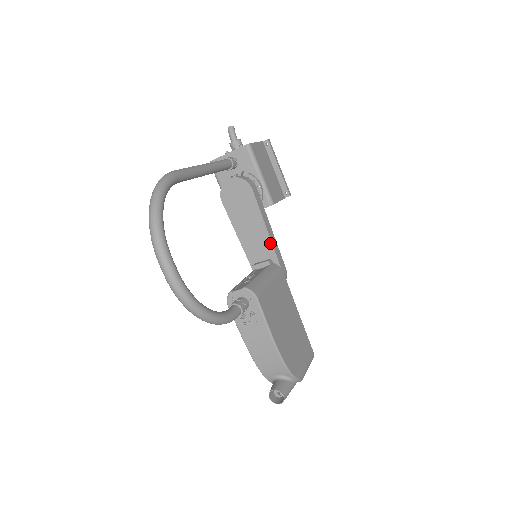
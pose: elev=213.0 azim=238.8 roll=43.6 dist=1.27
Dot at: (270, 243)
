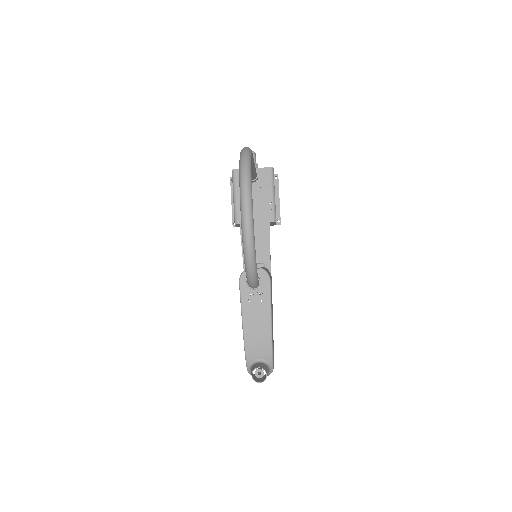
Dot at: (269, 250)
